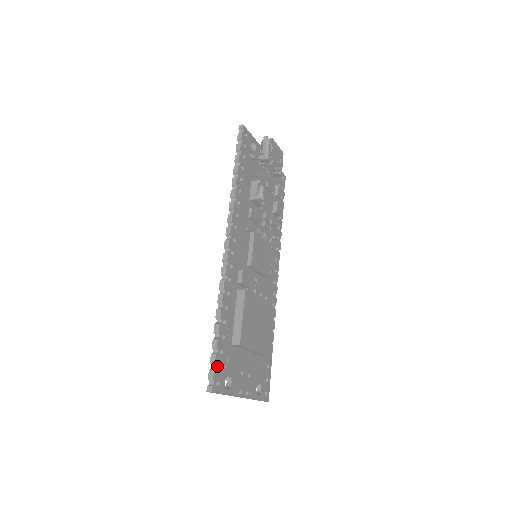
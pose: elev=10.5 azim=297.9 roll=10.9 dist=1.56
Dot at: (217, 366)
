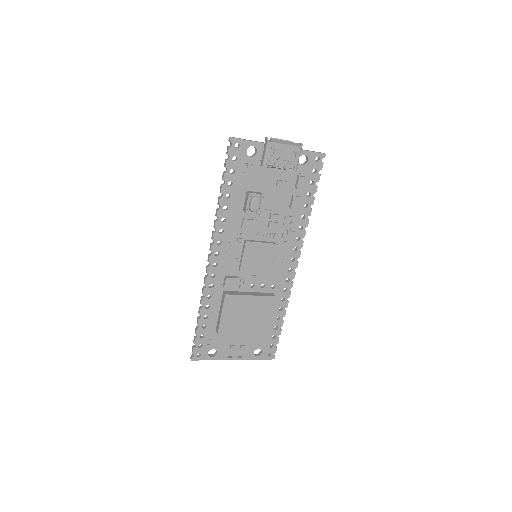
Dot at: (197, 345)
